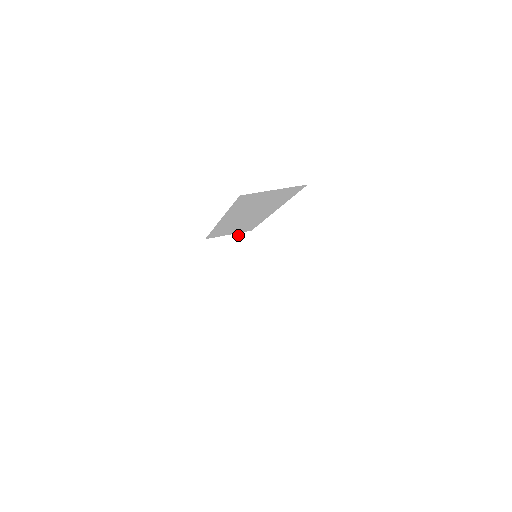
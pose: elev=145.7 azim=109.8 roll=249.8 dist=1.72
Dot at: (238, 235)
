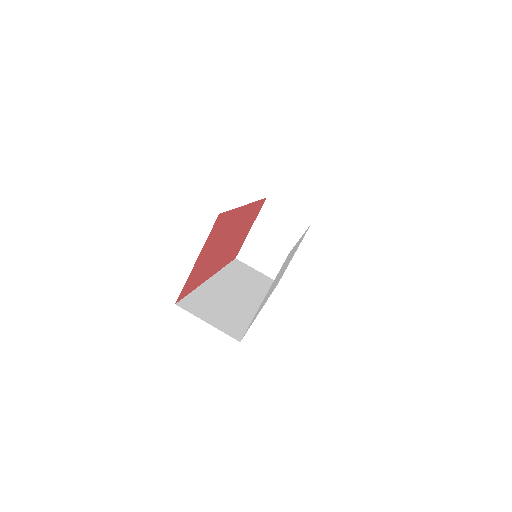
Dot at: (297, 216)
